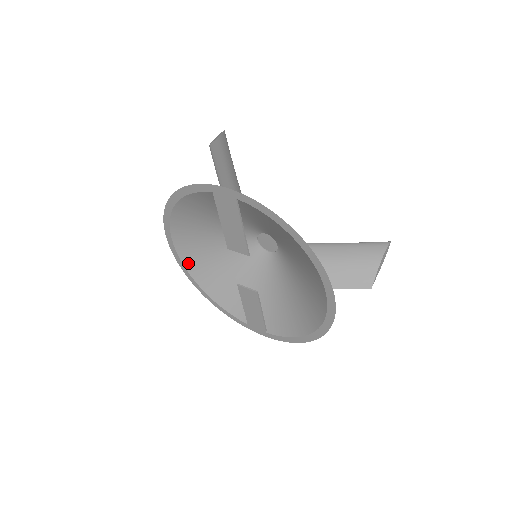
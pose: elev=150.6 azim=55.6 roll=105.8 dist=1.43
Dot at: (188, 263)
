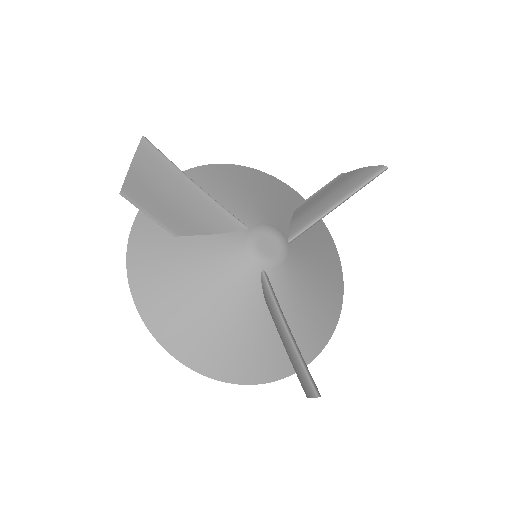
Dot at: occluded
